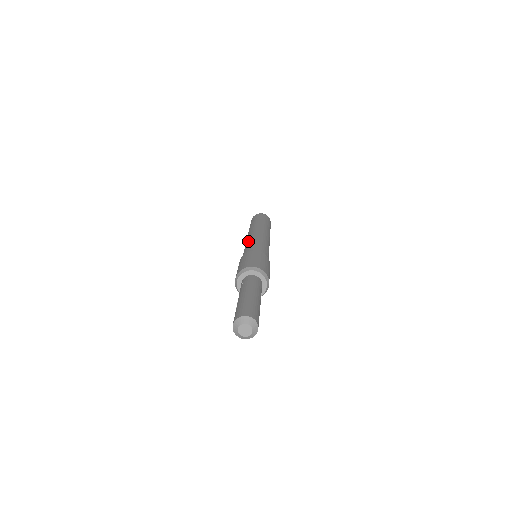
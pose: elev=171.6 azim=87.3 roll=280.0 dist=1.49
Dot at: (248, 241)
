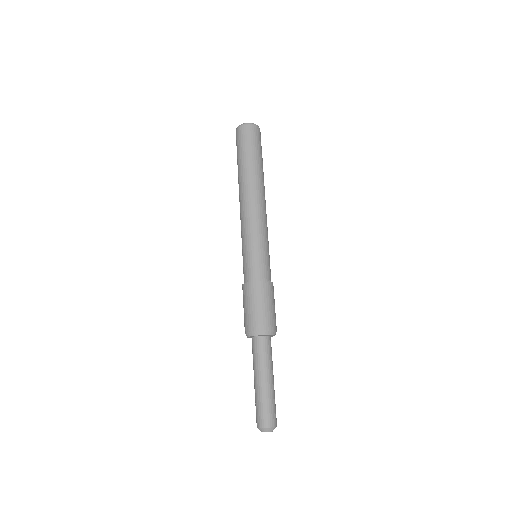
Dot at: (245, 235)
